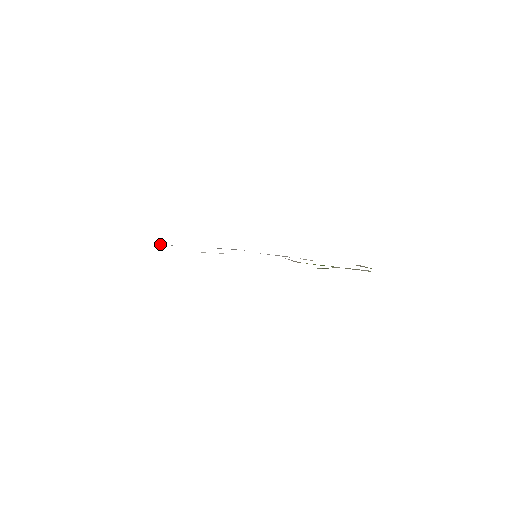
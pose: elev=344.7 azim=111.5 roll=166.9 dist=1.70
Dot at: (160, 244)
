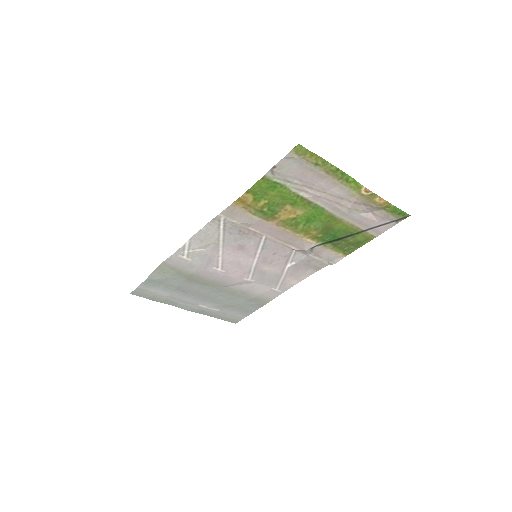
Dot at: (179, 302)
